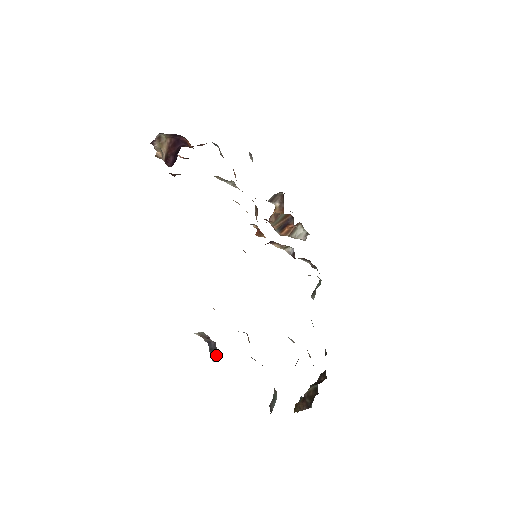
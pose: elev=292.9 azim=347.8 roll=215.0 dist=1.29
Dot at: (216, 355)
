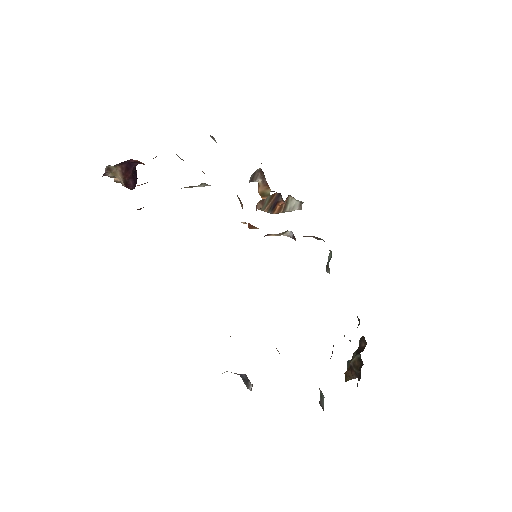
Dot at: (251, 386)
